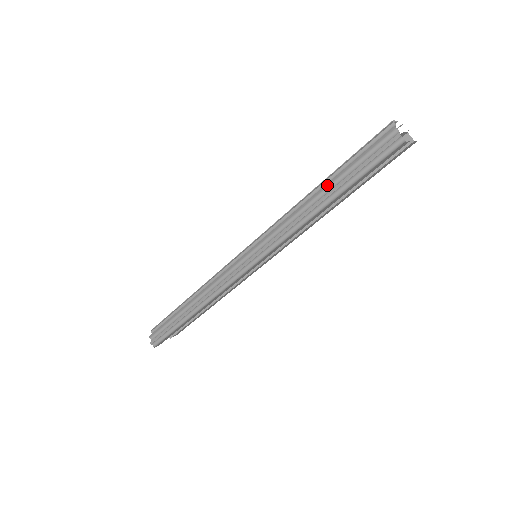
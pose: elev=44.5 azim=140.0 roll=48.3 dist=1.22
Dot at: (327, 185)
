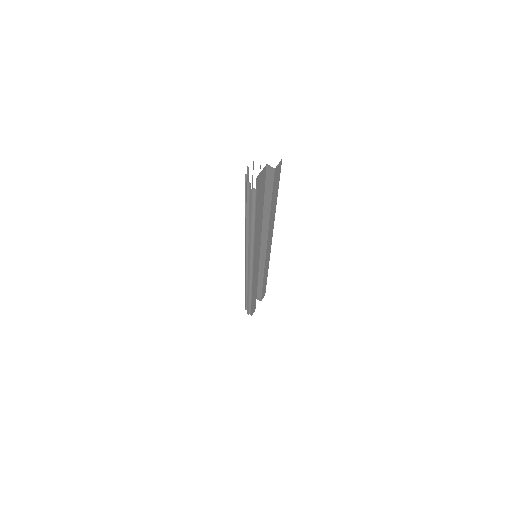
Dot at: (246, 221)
